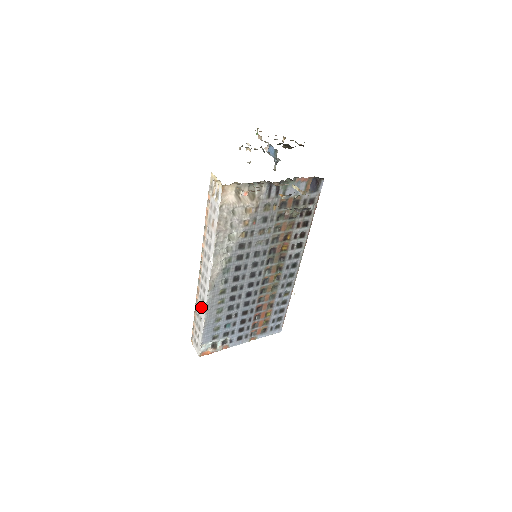
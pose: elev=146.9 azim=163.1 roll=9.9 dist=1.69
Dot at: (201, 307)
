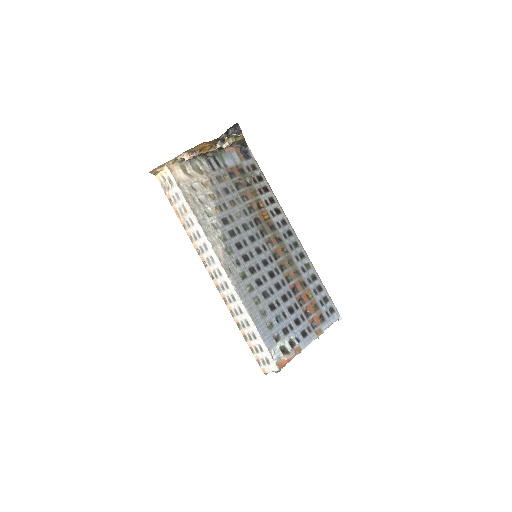
Dot at: (238, 309)
